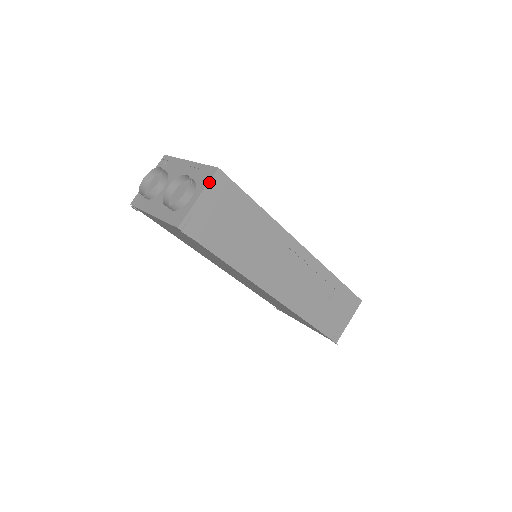
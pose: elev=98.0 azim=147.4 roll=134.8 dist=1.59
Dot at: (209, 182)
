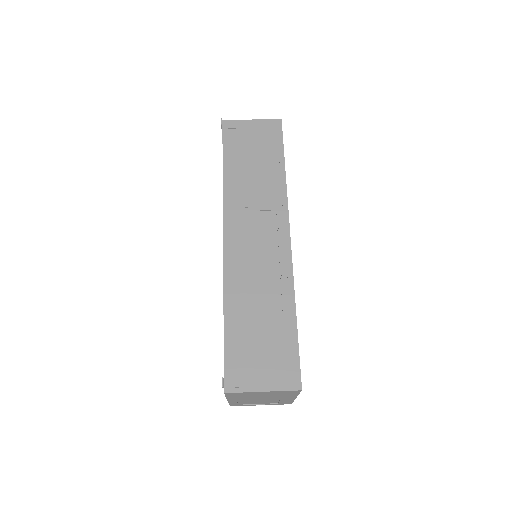
Dot at: (268, 120)
